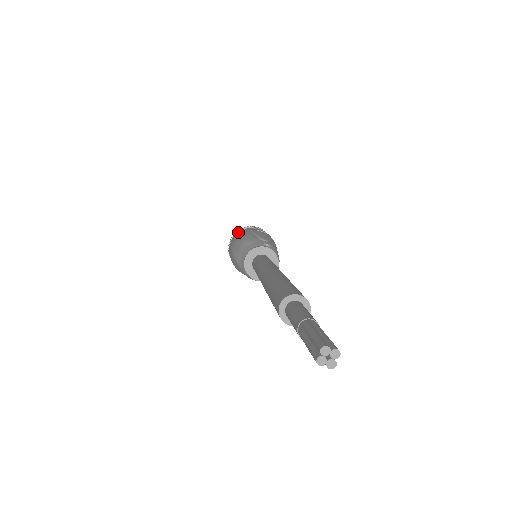
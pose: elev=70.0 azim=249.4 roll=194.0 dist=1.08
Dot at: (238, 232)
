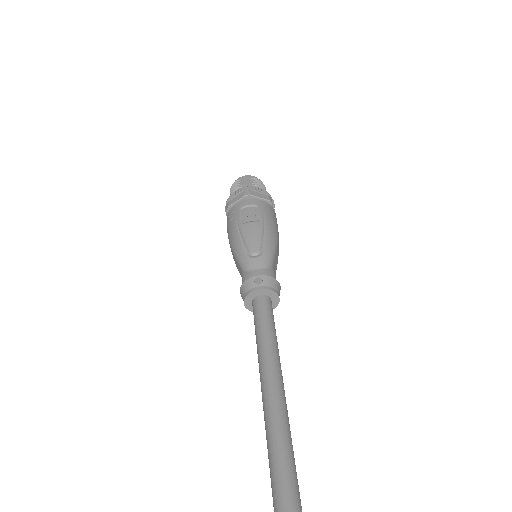
Dot at: (228, 215)
